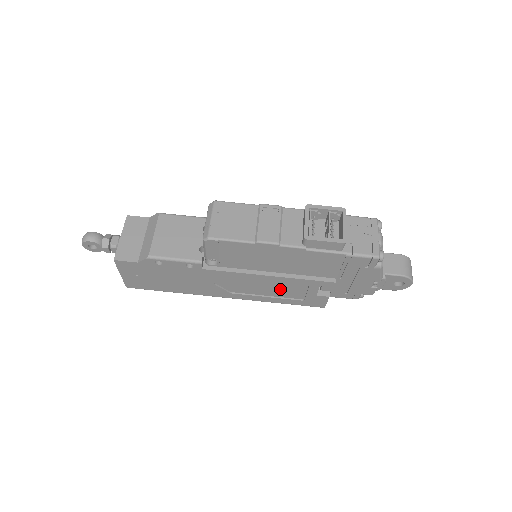
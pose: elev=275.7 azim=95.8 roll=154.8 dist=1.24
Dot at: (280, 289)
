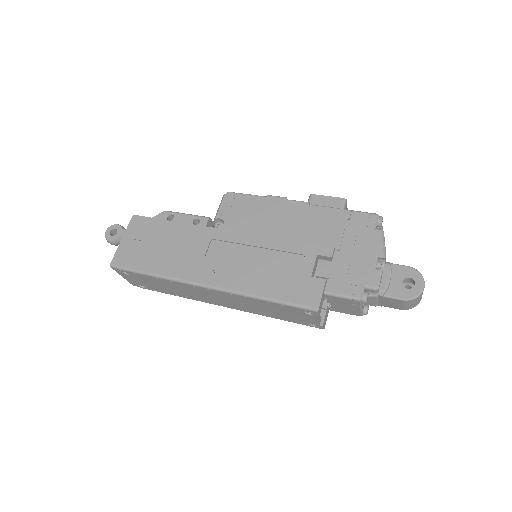
Dot at: (272, 267)
